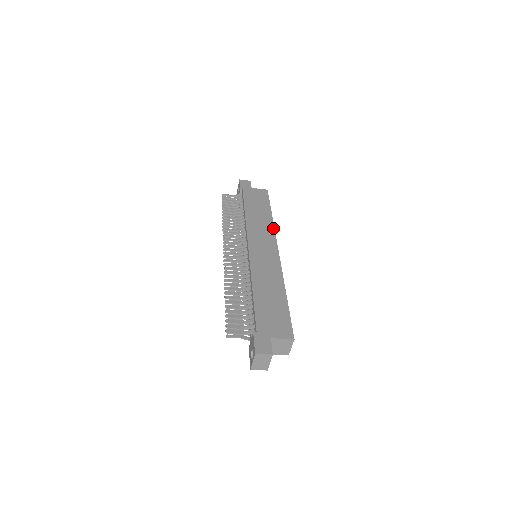
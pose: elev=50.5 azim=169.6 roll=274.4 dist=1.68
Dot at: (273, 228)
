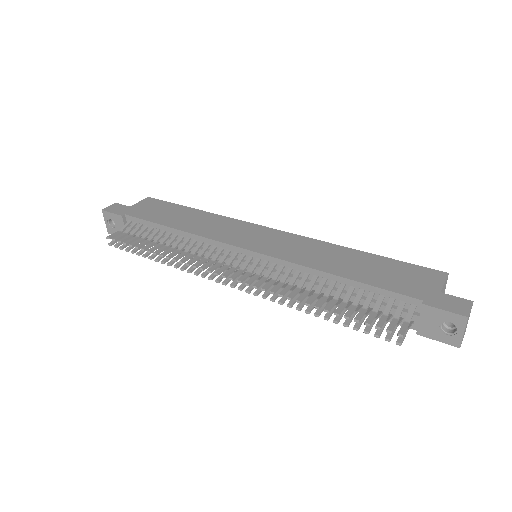
Dot at: (226, 218)
